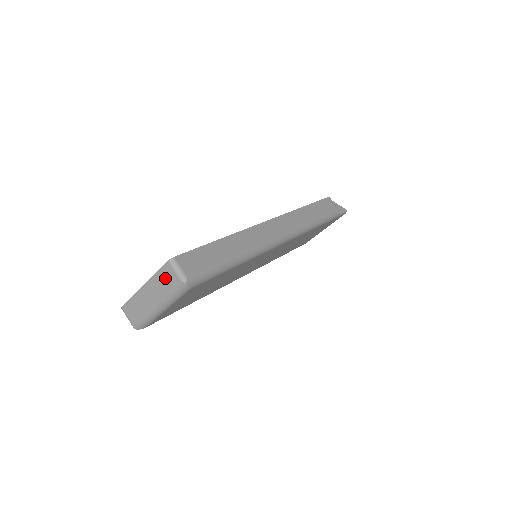
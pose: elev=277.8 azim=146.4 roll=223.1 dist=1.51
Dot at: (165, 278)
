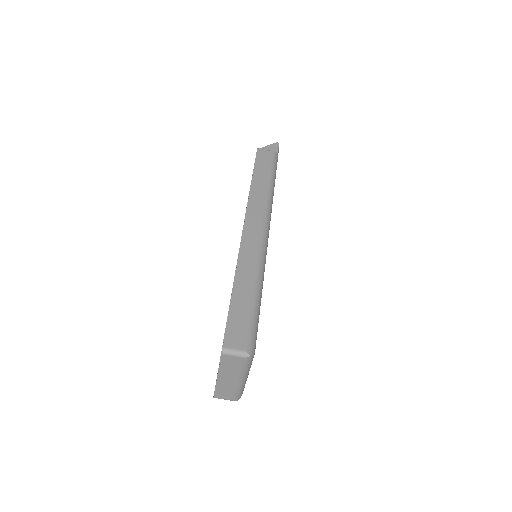
Dot at: (230, 364)
